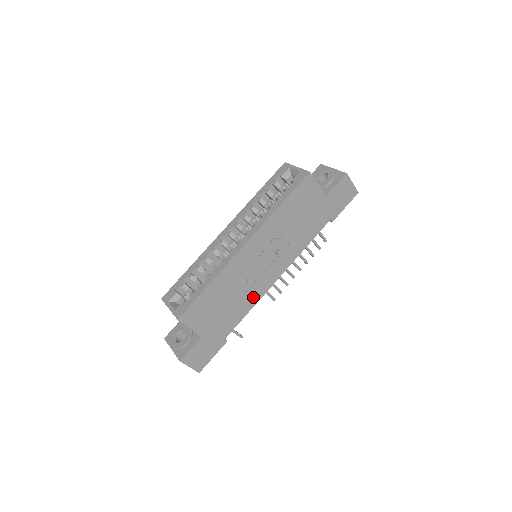
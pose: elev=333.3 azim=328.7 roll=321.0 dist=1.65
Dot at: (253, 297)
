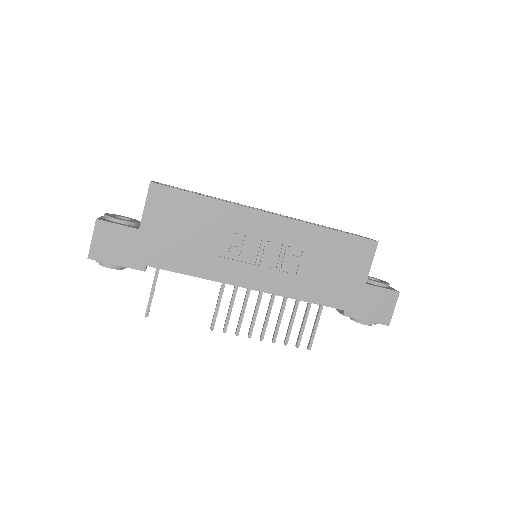
Dot at: (214, 269)
